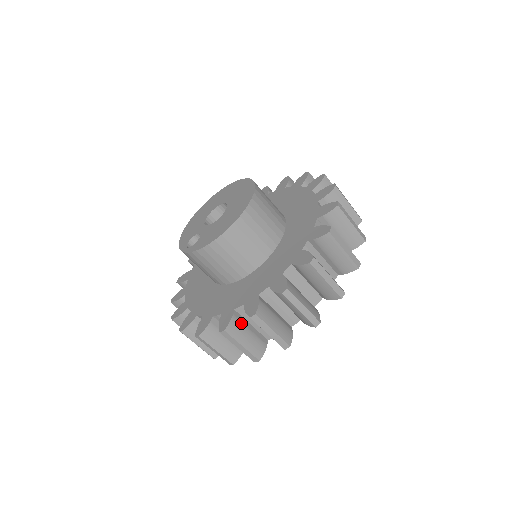
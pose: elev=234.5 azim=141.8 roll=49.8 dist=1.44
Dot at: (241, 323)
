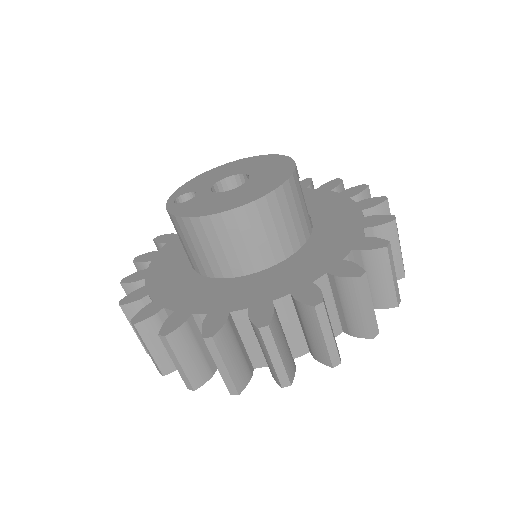
Dot at: occluded
